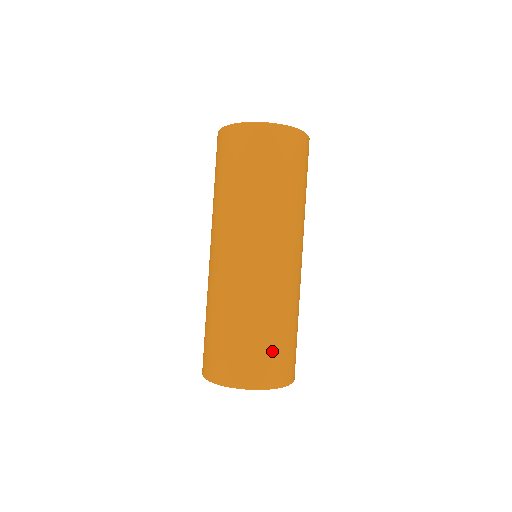
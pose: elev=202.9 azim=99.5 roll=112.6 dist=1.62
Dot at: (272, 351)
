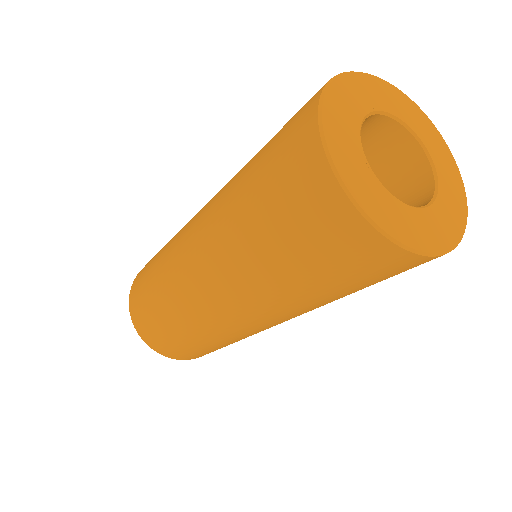
Dot at: occluded
